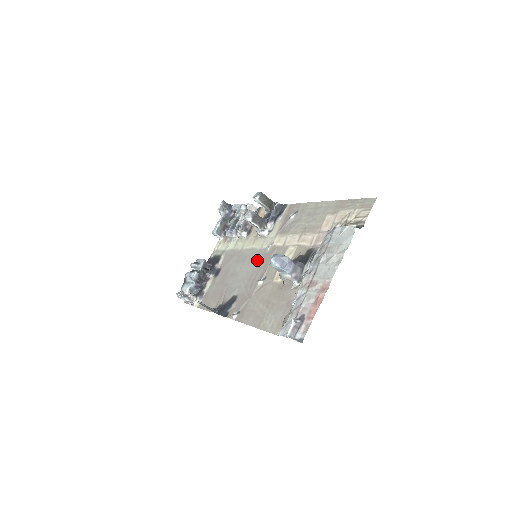
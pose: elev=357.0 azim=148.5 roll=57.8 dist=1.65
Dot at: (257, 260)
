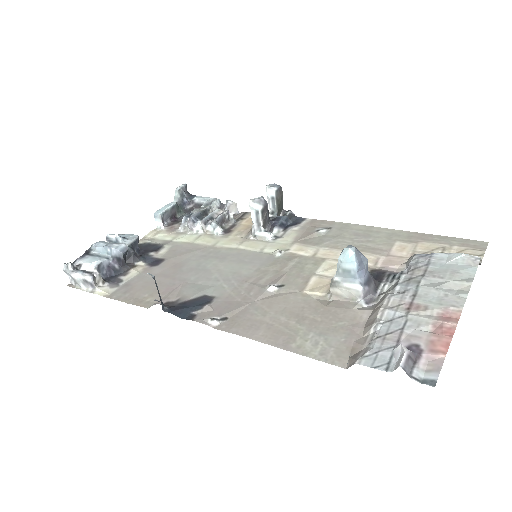
Dot at: (256, 262)
